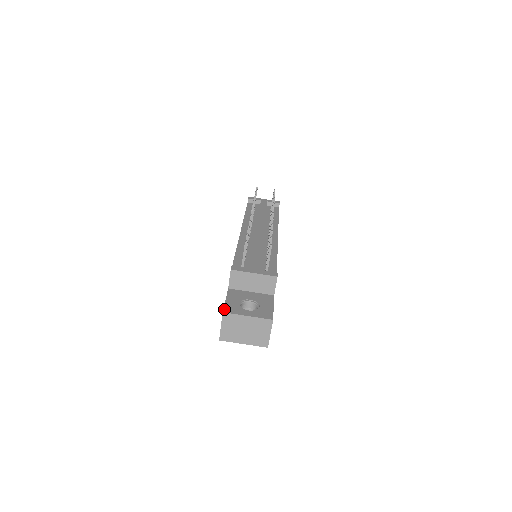
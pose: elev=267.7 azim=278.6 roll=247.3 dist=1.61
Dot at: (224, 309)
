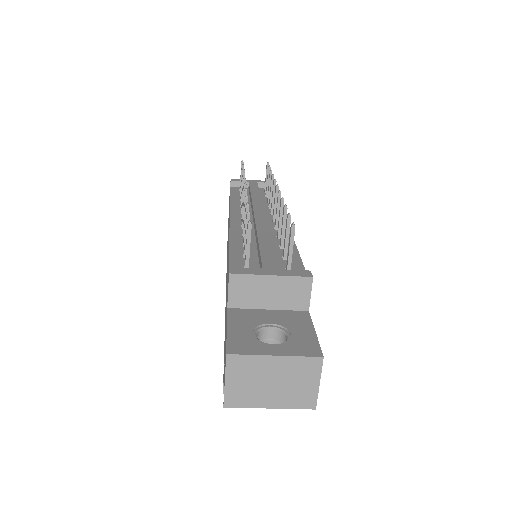
Dot at: (228, 347)
